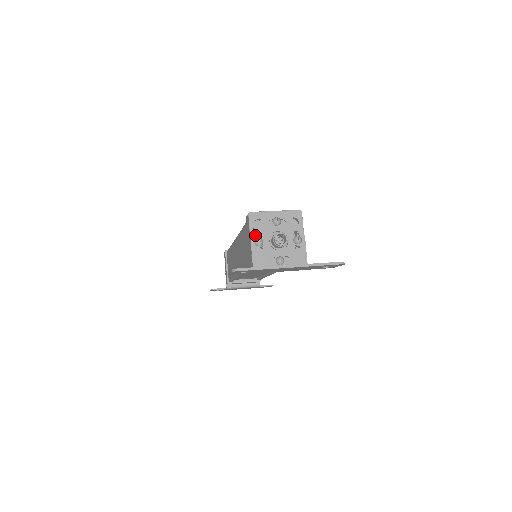
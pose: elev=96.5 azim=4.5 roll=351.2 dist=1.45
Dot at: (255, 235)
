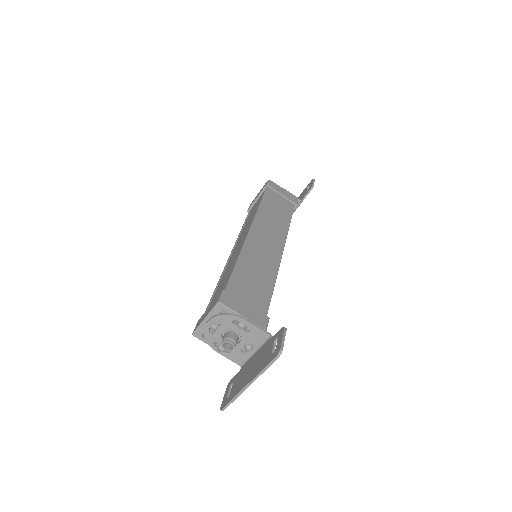
Dot at: (213, 346)
